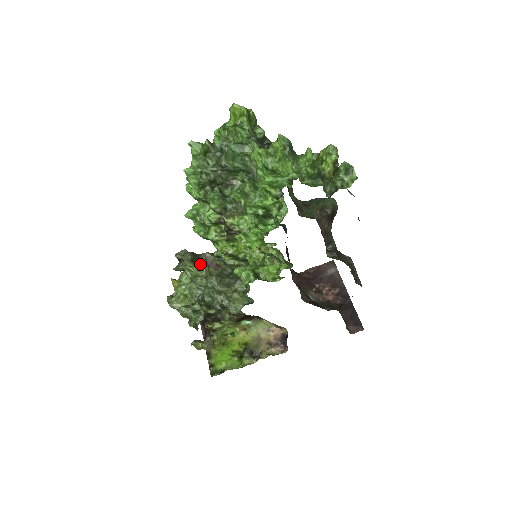
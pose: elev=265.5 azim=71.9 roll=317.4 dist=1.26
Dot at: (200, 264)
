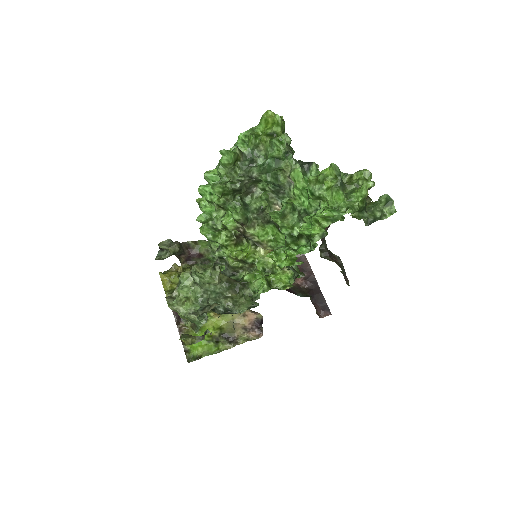
Dot at: (213, 272)
